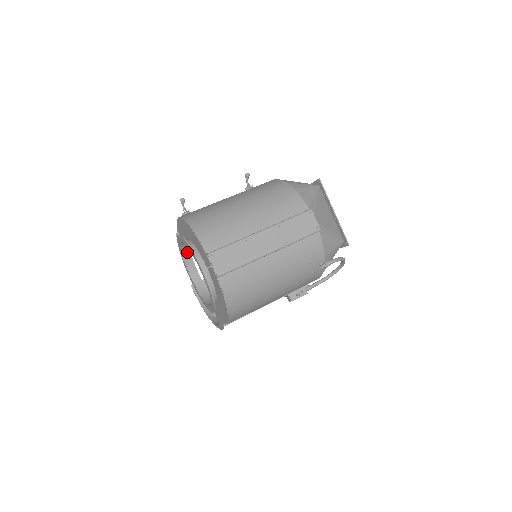
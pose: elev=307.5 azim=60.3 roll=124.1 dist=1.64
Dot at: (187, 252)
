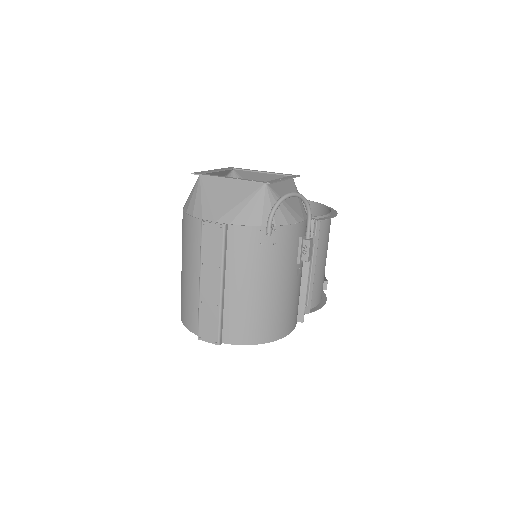
Dot at: occluded
